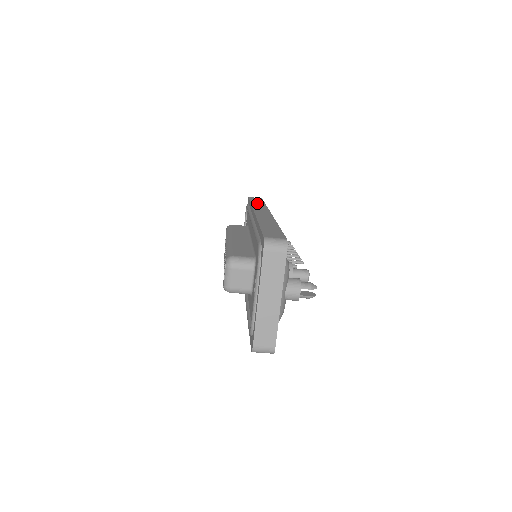
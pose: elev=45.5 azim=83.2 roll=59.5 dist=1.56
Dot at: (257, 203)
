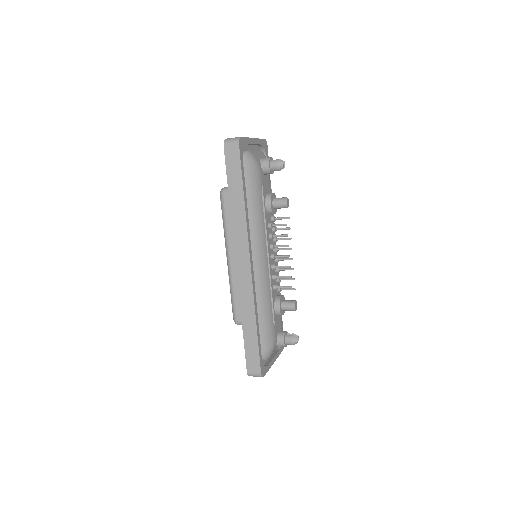
Dot at: (235, 202)
